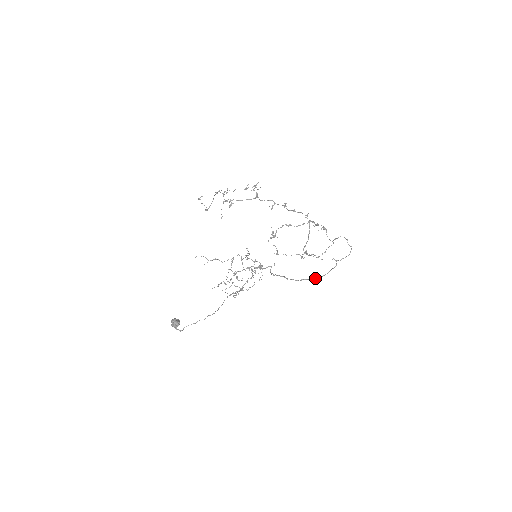
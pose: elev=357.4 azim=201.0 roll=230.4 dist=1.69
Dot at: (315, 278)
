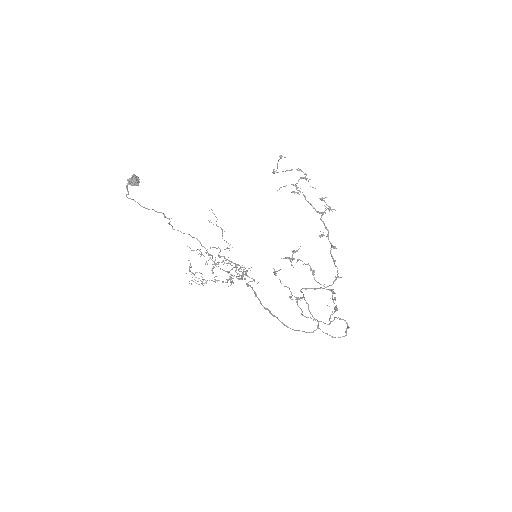
Dot at: occluded
